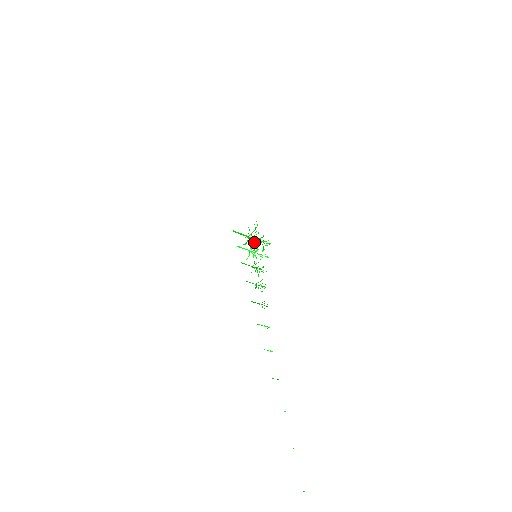
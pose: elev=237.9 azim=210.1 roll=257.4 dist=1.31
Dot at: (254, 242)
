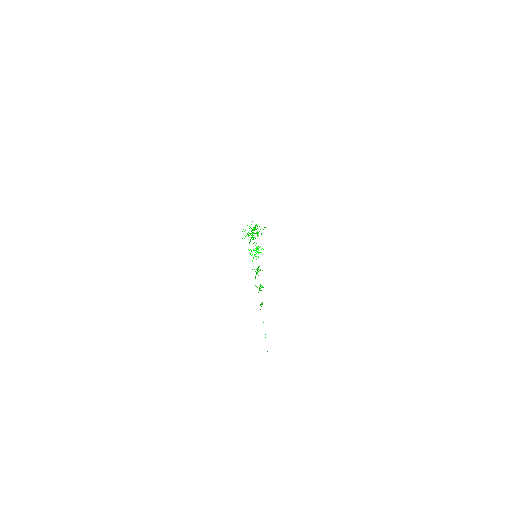
Dot at: (251, 233)
